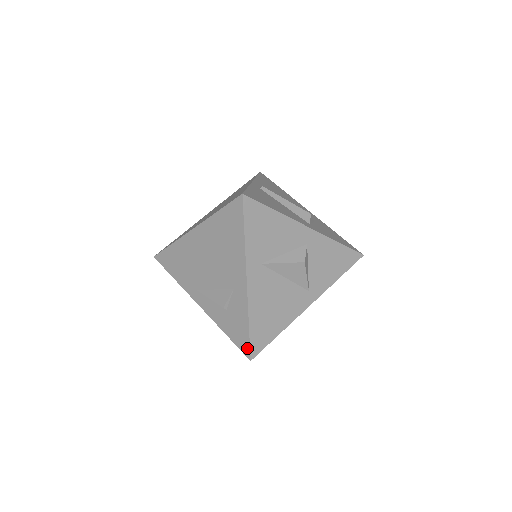
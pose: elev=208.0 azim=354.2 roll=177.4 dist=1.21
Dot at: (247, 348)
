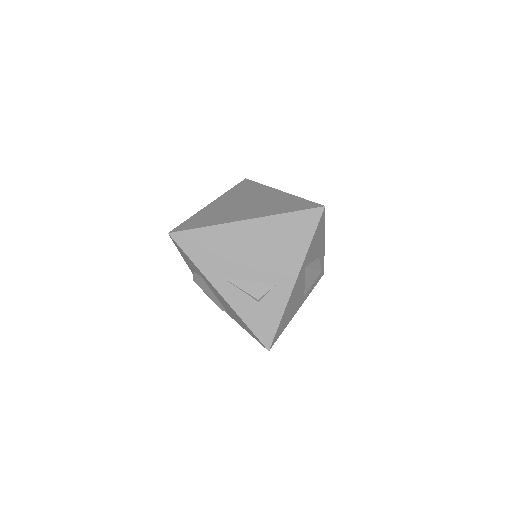
Dot at: (270, 339)
